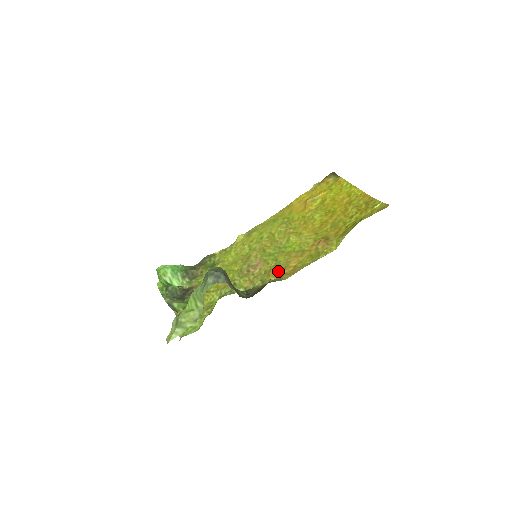
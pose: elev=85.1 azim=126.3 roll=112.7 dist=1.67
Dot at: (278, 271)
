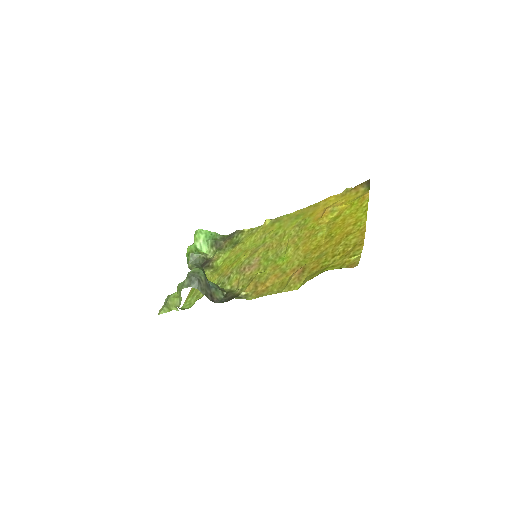
Dot at: (255, 285)
